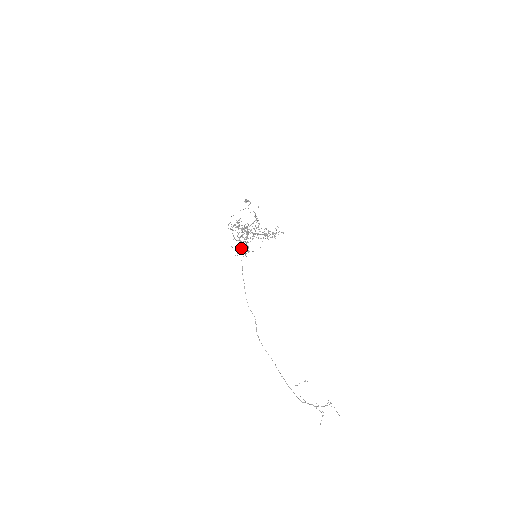
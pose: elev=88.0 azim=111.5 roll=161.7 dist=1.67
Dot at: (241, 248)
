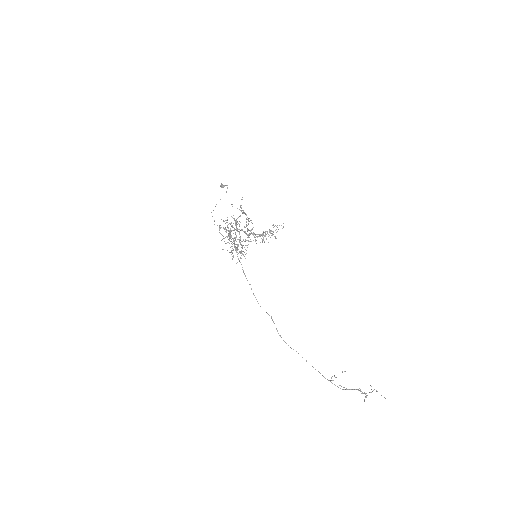
Dot at: occluded
